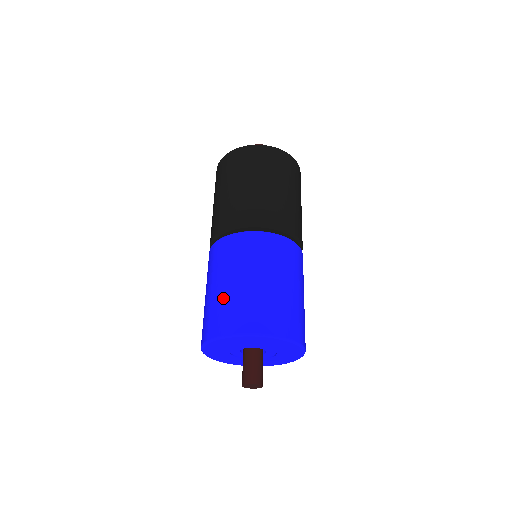
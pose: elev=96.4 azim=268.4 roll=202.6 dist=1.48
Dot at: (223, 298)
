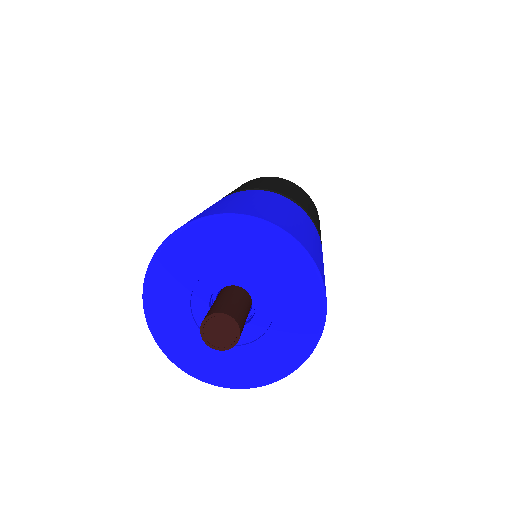
Dot at: occluded
